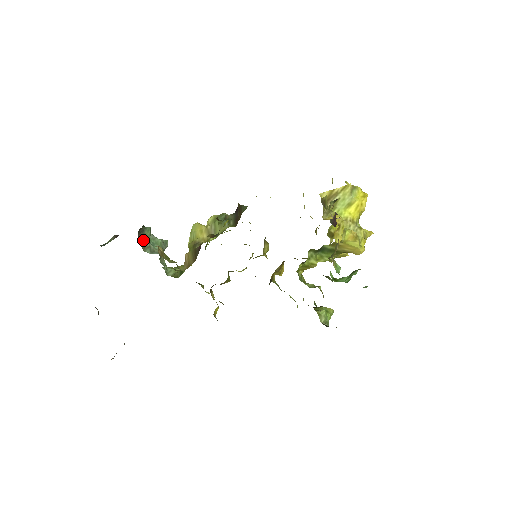
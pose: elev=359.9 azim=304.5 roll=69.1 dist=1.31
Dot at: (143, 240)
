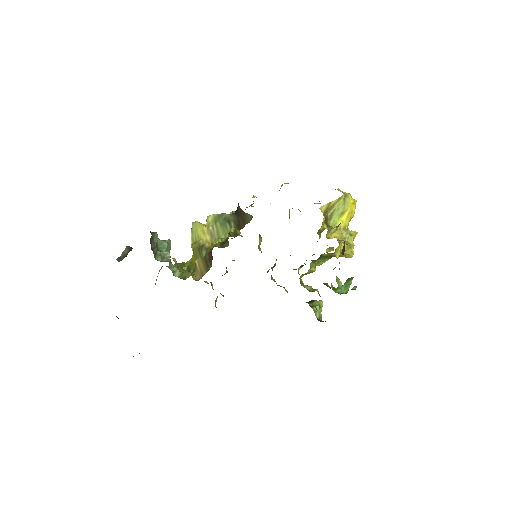
Dot at: (155, 249)
